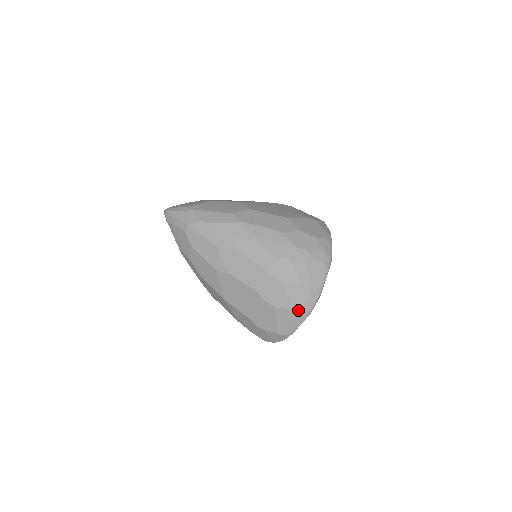
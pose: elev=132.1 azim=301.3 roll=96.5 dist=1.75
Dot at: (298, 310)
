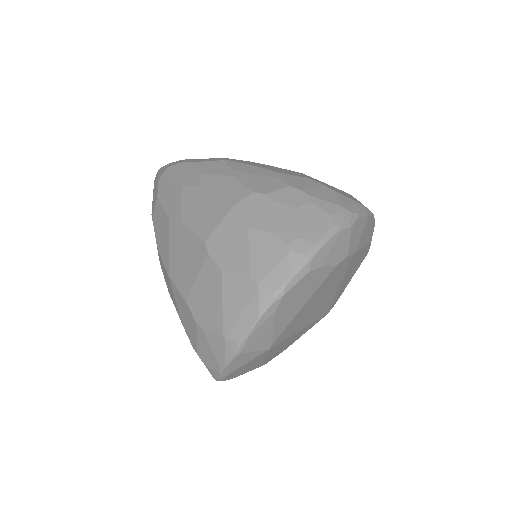
Dot at: (260, 280)
